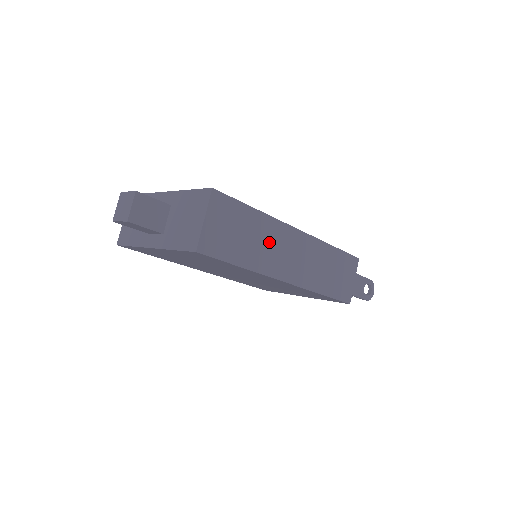
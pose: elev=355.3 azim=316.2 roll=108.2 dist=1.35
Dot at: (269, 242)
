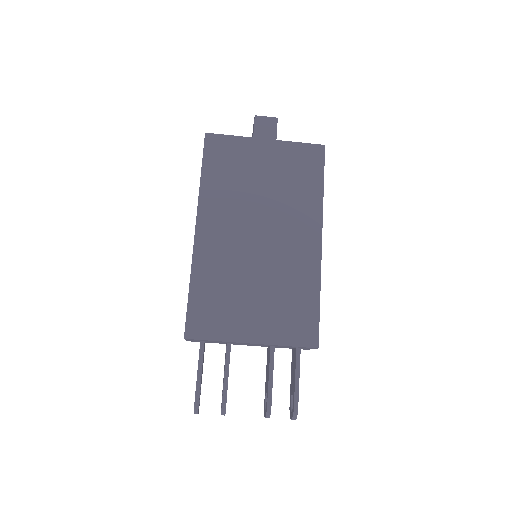
Dot at: occluded
